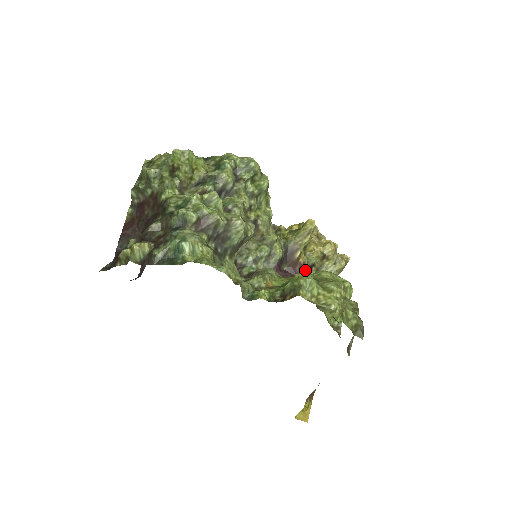
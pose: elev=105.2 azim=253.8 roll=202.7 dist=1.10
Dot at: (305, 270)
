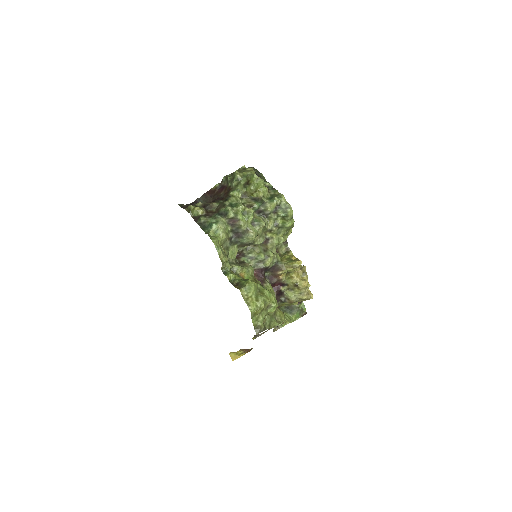
Dot at: (280, 283)
